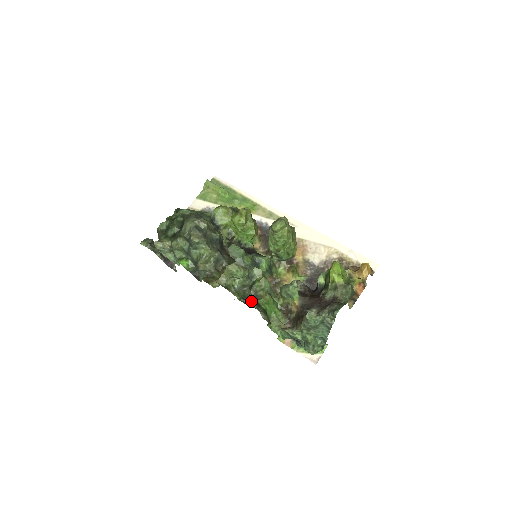
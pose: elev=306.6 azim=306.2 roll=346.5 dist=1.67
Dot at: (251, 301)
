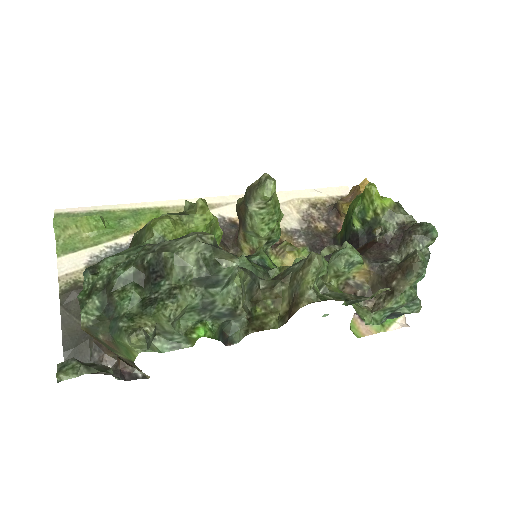
Dot at: (352, 296)
